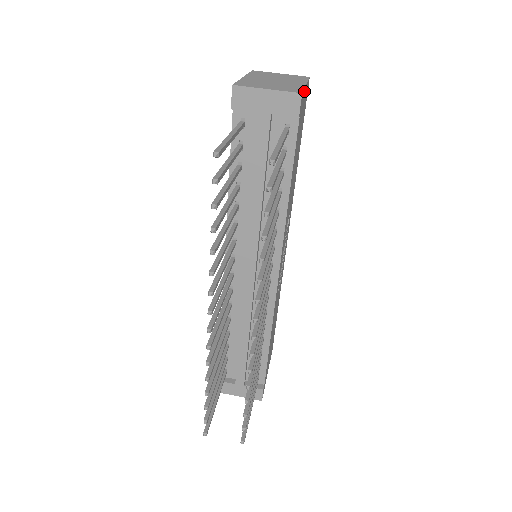
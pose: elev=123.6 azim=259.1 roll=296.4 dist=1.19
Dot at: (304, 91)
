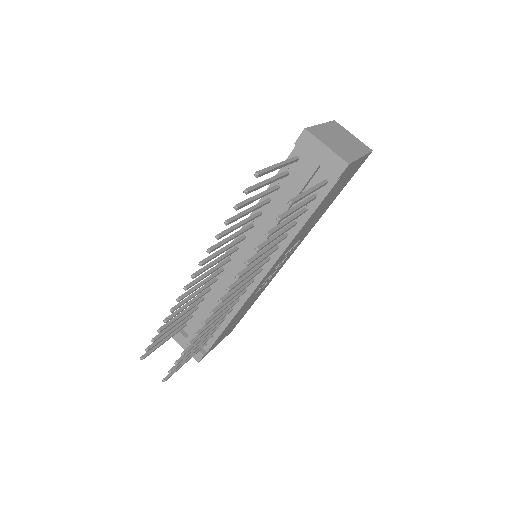
Dot at: (356, 161)
